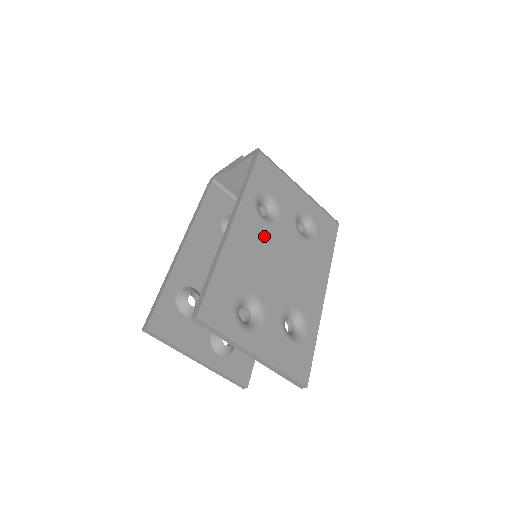
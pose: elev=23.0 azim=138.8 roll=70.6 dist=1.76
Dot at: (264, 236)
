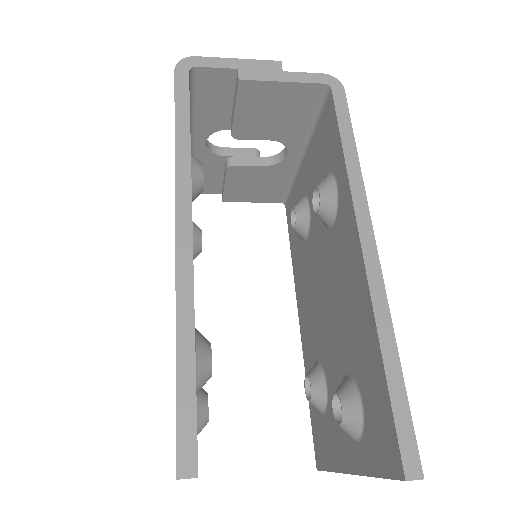
Dot at: occluded
